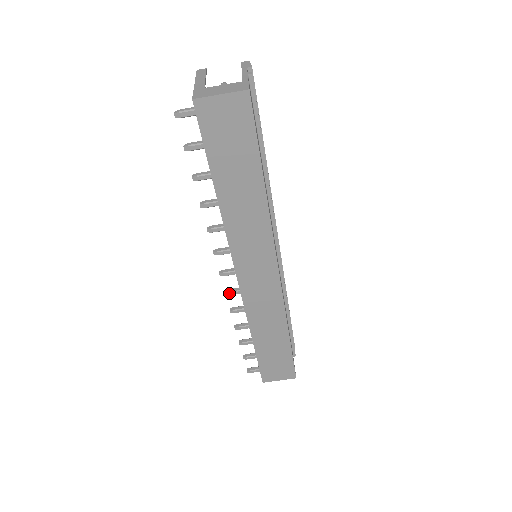
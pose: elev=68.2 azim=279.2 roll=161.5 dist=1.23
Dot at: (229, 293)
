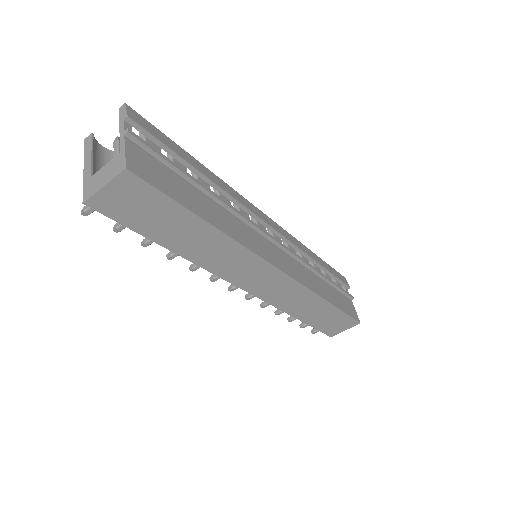
Dot at: (249, 298)
